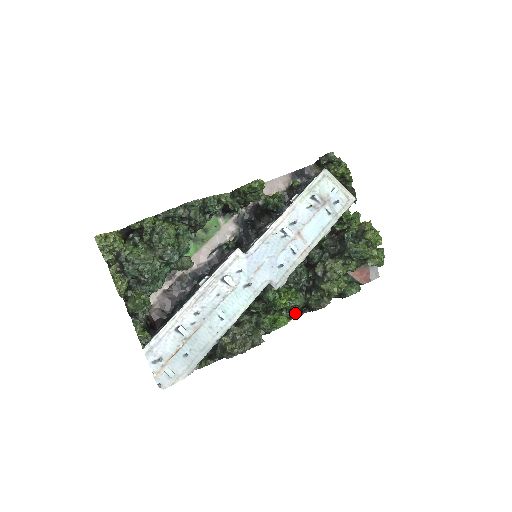
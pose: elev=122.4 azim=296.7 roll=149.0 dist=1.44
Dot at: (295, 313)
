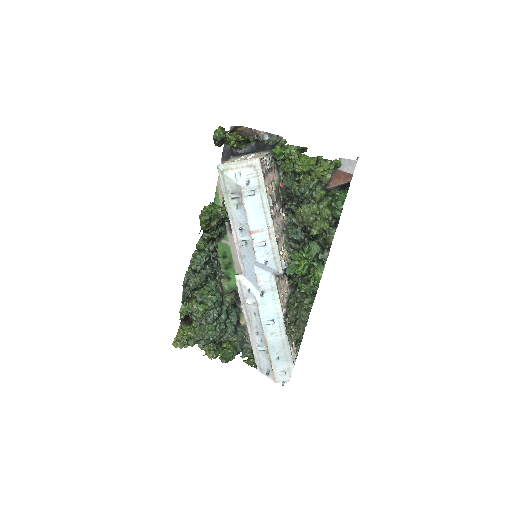
Dot at: (322, 258)
